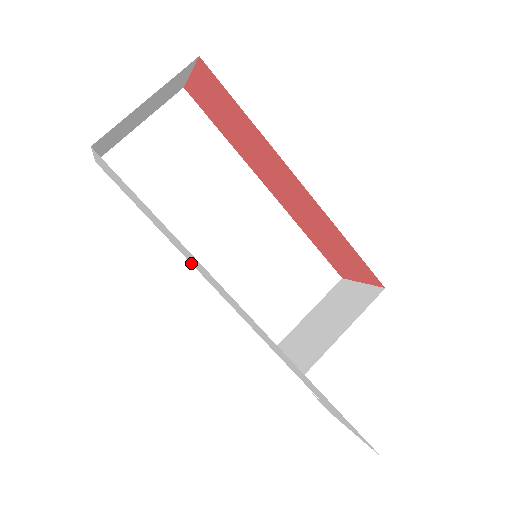
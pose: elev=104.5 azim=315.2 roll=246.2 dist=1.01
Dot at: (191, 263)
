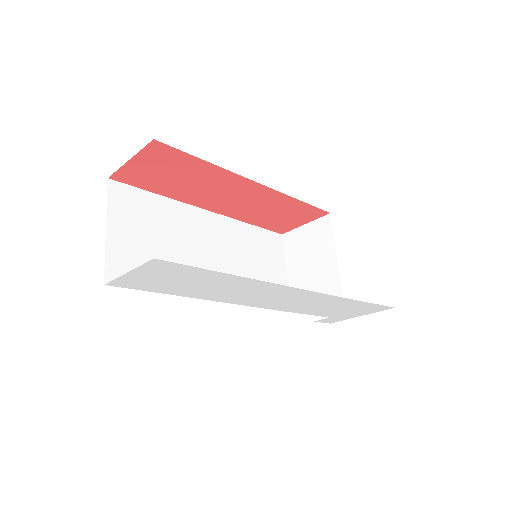
Dot at: (216, 300)
